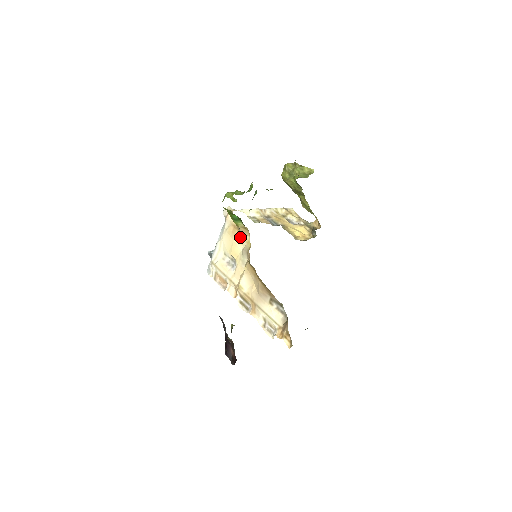
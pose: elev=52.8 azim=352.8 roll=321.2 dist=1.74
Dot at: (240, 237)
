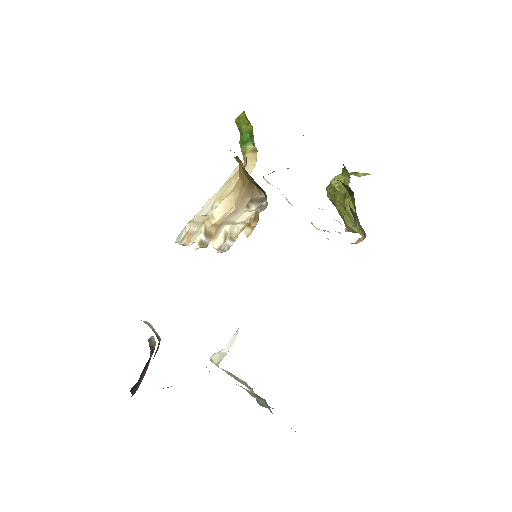
Dot at: occluded
